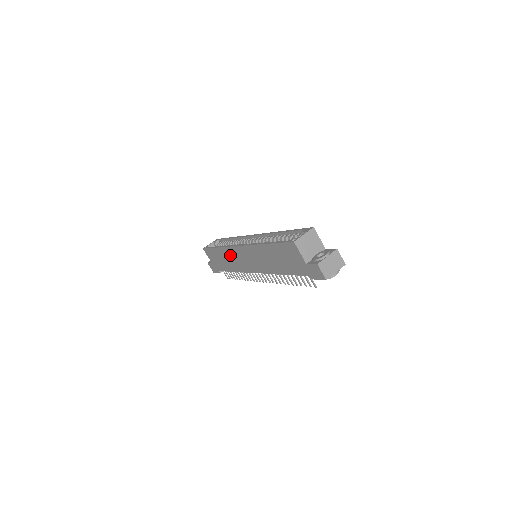
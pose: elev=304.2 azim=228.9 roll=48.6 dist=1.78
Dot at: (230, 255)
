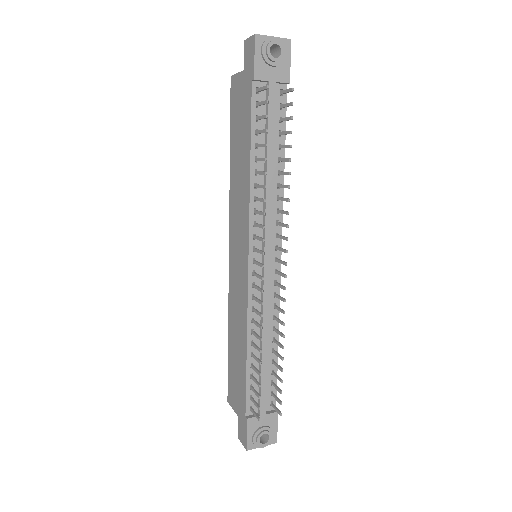
Dot at: (234, 307)
